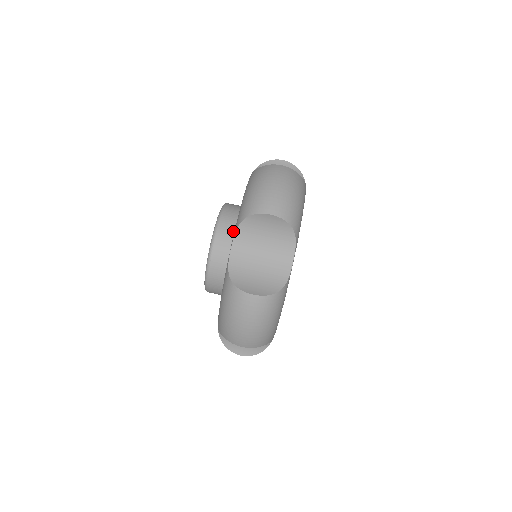
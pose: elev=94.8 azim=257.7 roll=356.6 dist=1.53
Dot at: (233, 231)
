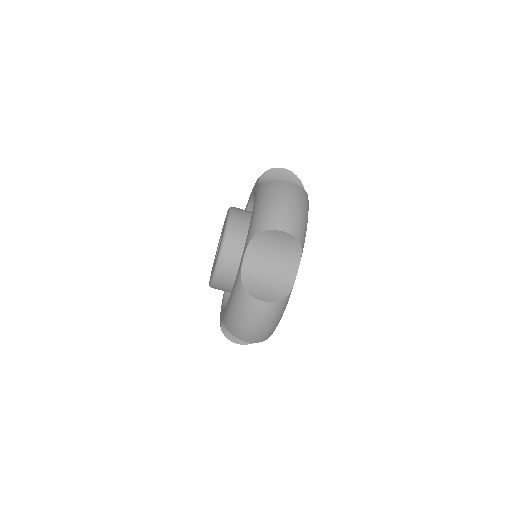
Dot at: (227, 285)
